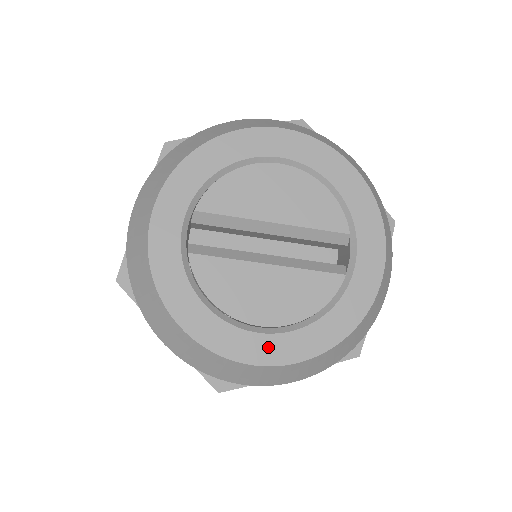
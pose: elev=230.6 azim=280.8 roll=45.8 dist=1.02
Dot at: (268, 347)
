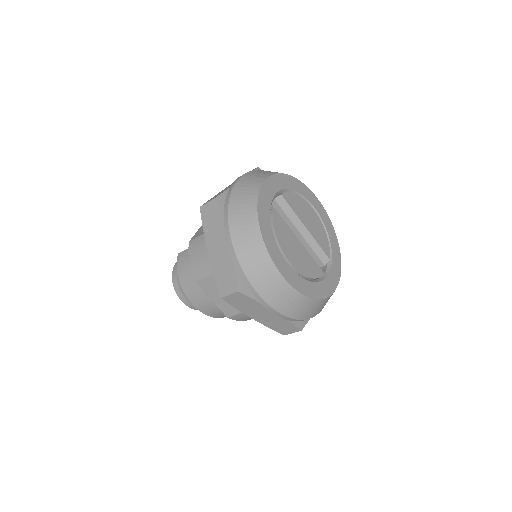
Dot at: (290, 274)
